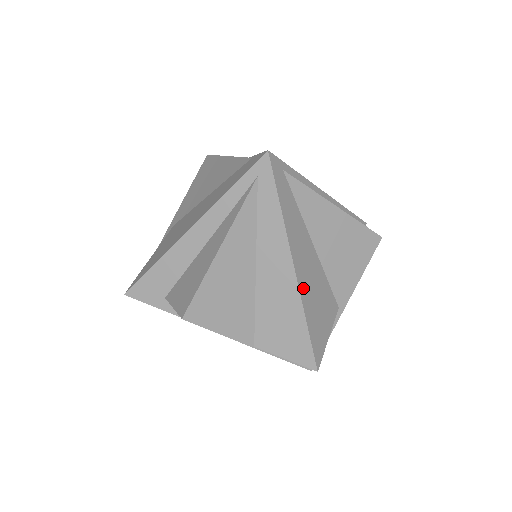
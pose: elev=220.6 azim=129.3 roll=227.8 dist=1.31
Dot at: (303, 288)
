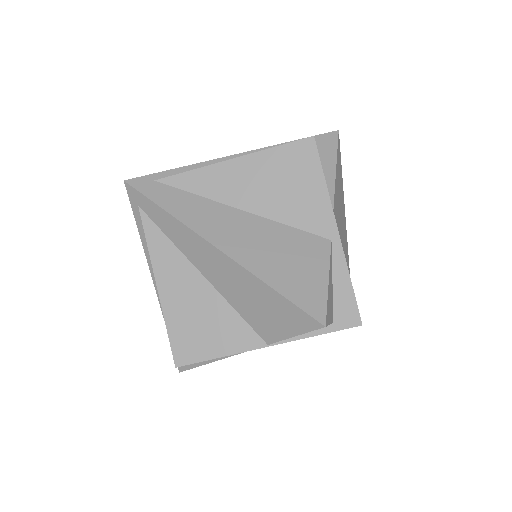
Dot at: (245, 258)
